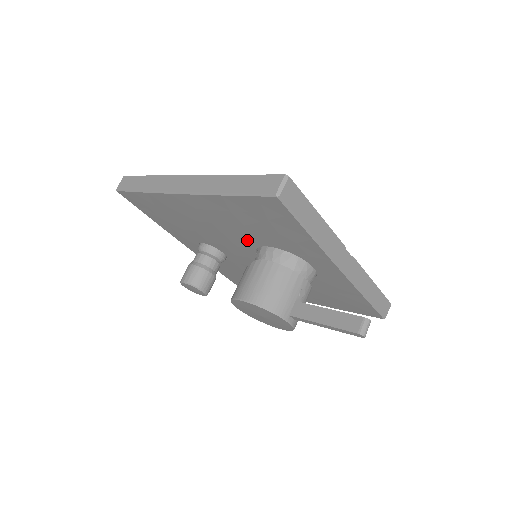
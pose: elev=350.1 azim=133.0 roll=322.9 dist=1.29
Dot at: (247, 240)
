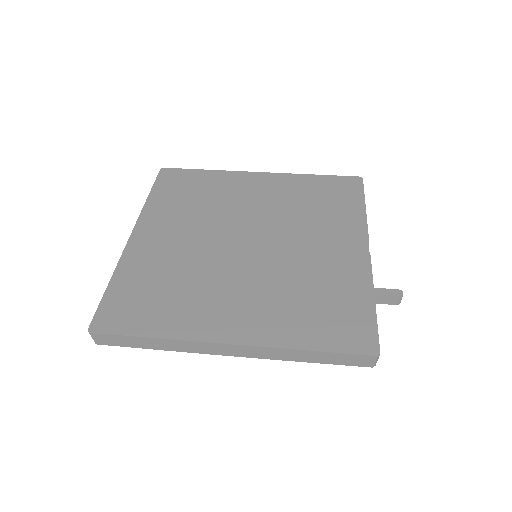
Dot at: occluded
